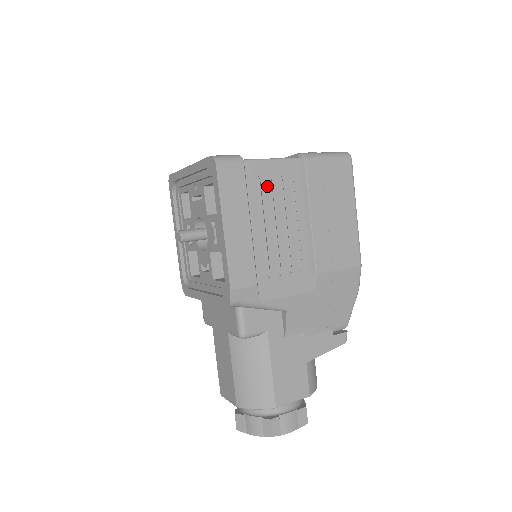
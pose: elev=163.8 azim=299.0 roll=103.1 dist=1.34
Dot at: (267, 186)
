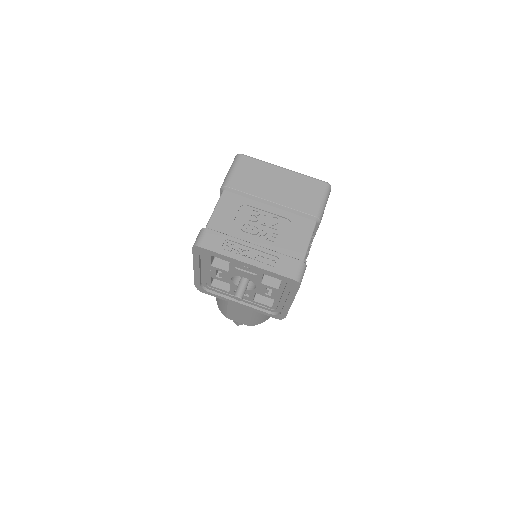
Dot at: occluded
